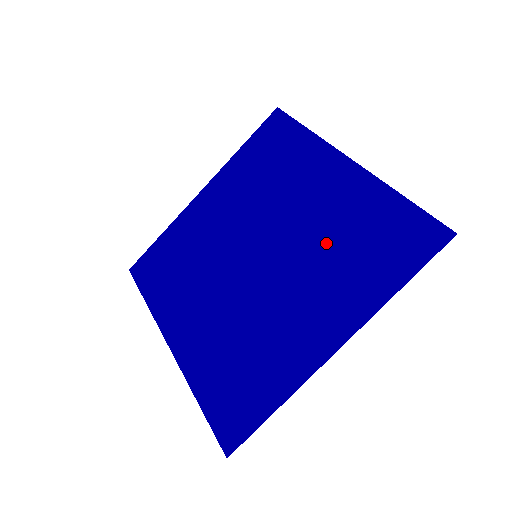
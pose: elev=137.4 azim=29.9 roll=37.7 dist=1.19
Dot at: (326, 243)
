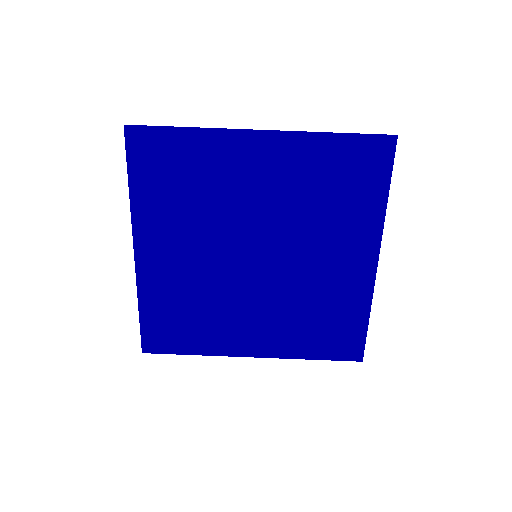
Dot at: (307, 207)
